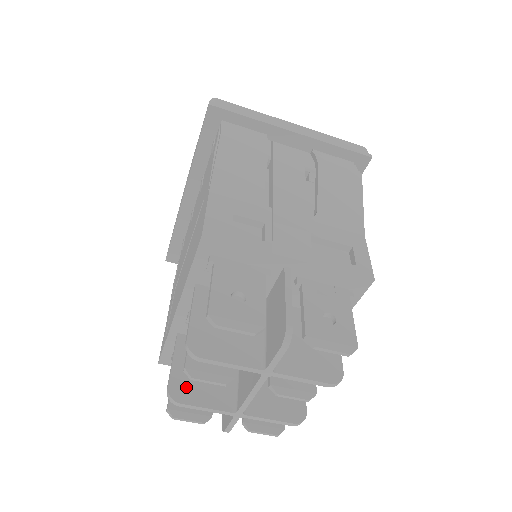
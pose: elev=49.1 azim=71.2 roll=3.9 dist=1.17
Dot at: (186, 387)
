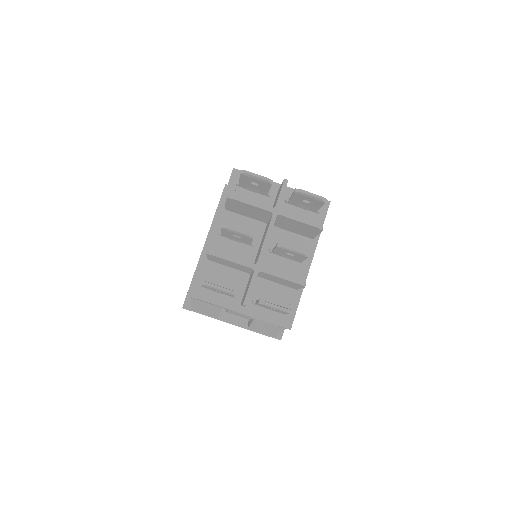
Dot at: occluded
